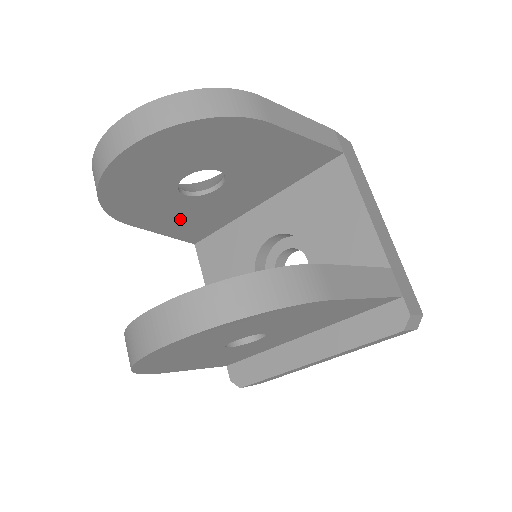
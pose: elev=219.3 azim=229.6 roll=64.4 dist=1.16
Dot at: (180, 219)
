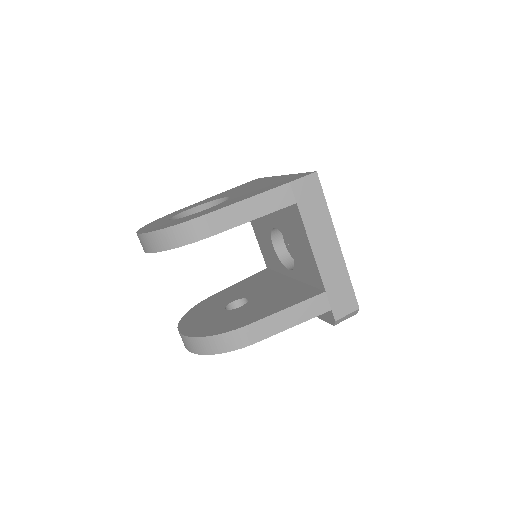
Dot at: occluded
